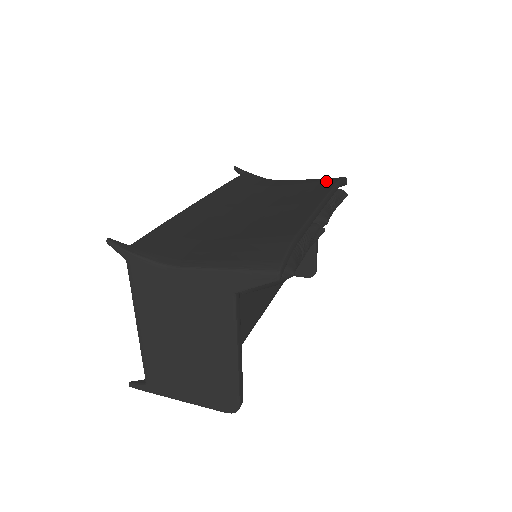
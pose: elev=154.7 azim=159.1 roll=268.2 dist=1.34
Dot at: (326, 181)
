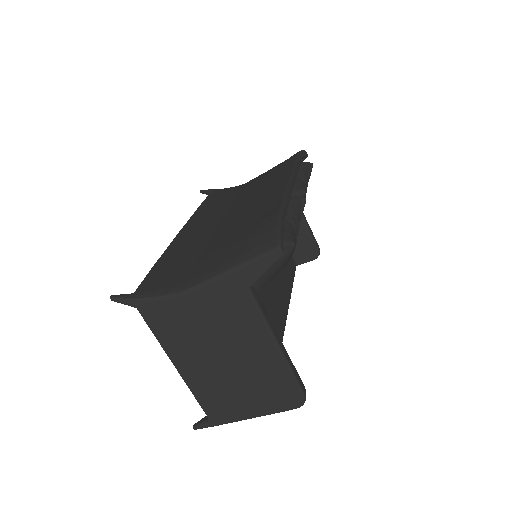
Dot at: (287, 160)
